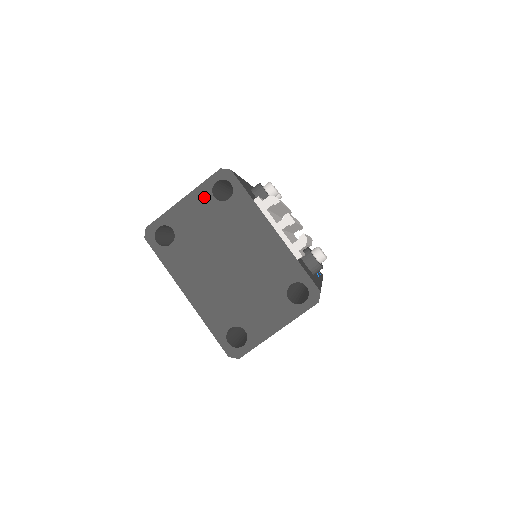
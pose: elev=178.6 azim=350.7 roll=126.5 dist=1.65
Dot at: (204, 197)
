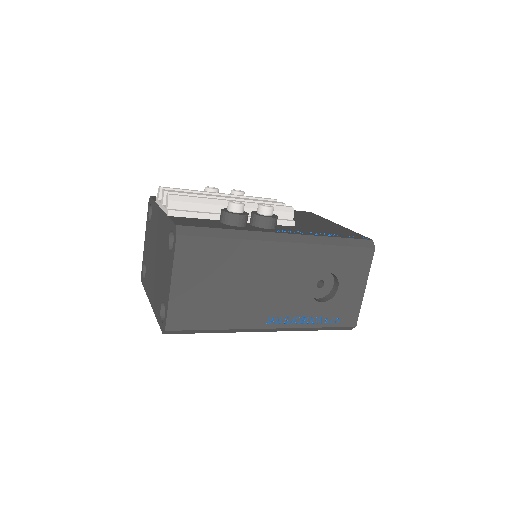
Dot at: (148, 227)
